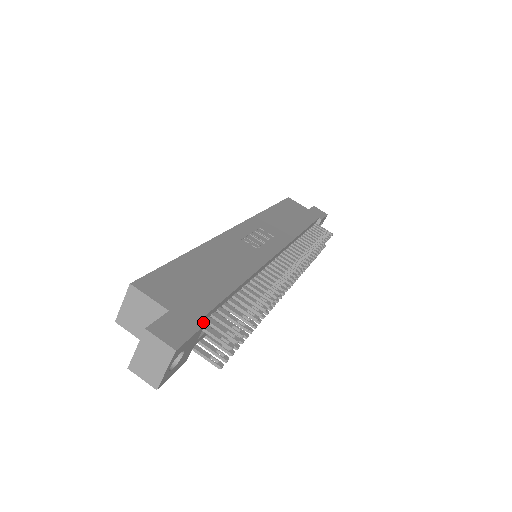
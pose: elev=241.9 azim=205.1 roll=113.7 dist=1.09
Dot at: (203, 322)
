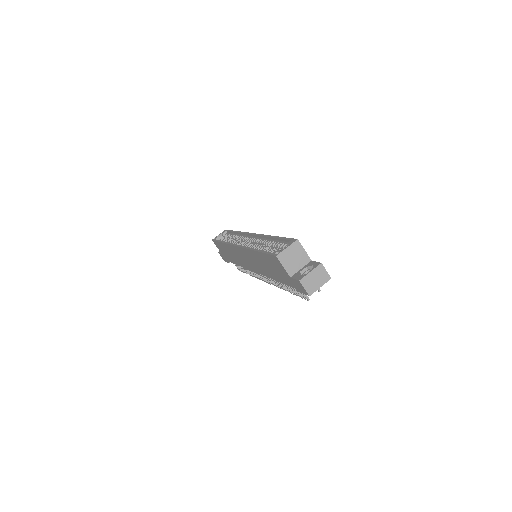
Dot at: occluded
